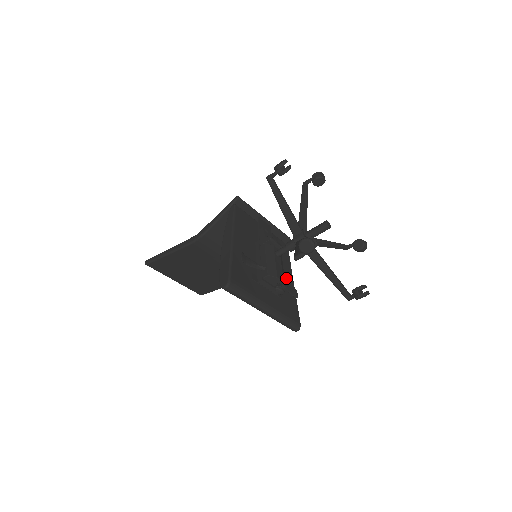
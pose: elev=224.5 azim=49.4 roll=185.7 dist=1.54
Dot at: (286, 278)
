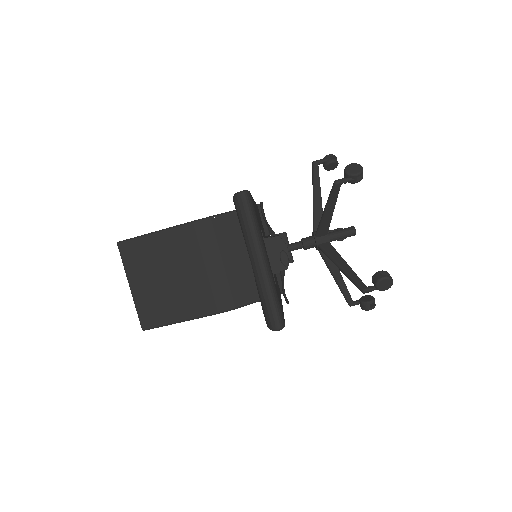
Dot at: occluded
